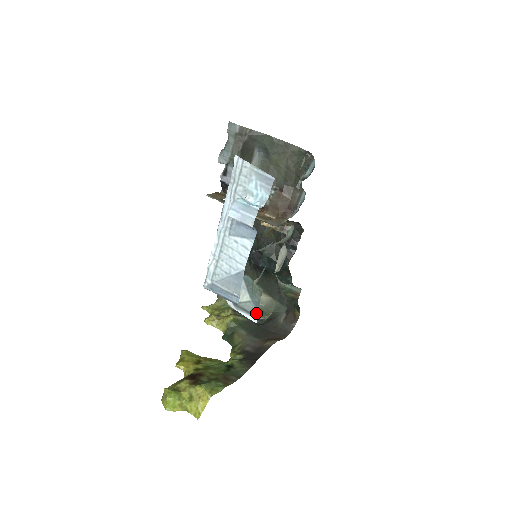
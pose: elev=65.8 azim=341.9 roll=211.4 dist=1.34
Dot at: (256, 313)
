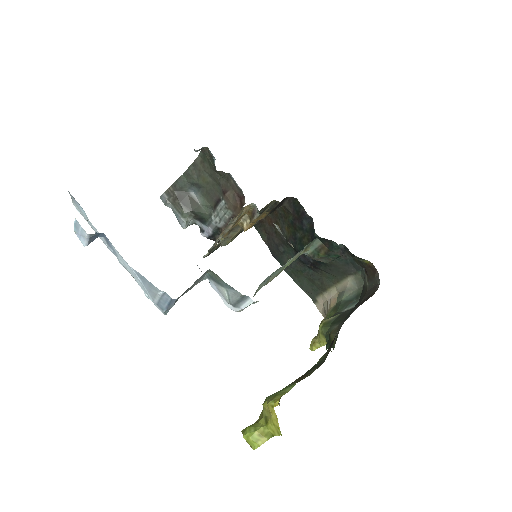
Dot at: (239, 294)
